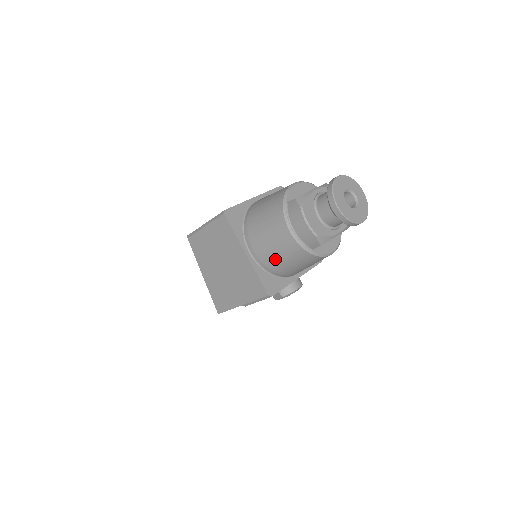
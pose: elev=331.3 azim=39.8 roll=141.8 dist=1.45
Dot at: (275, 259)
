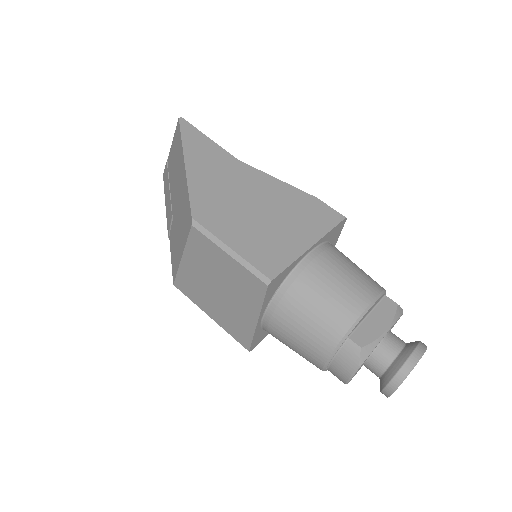
Dot at: (284, 343)
